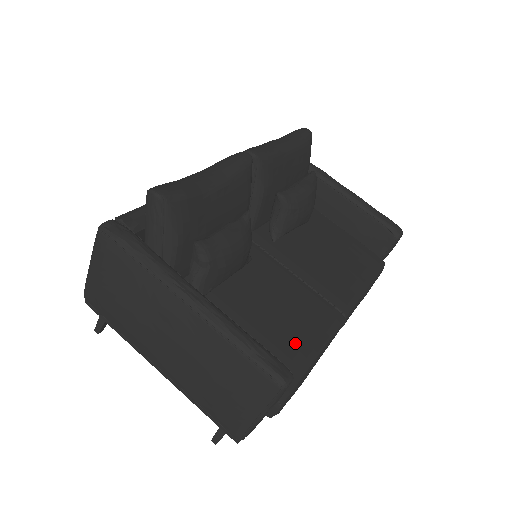
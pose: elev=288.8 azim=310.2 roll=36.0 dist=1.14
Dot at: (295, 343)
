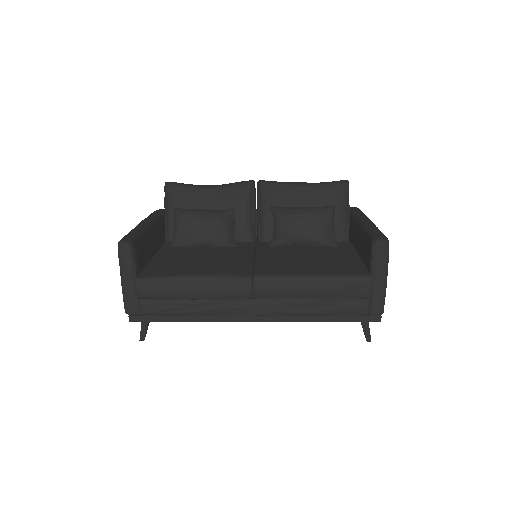
Dot at: (188, 268)
